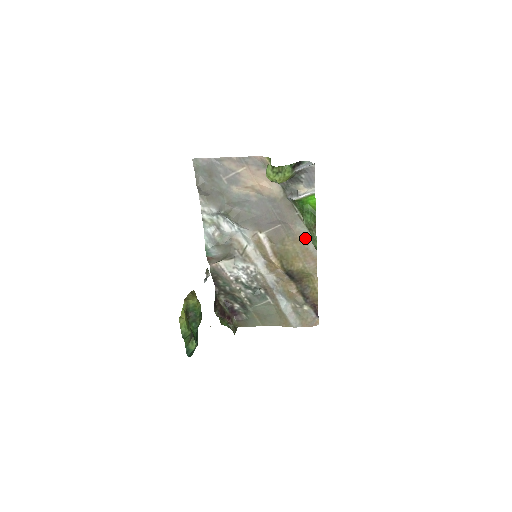
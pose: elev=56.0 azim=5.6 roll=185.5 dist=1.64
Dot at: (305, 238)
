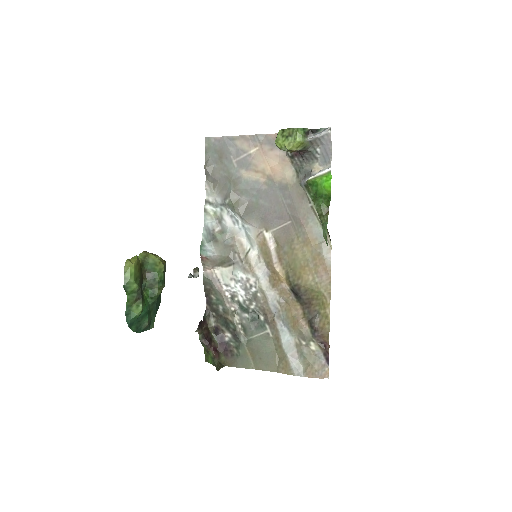
Dot at: (318, 239)
